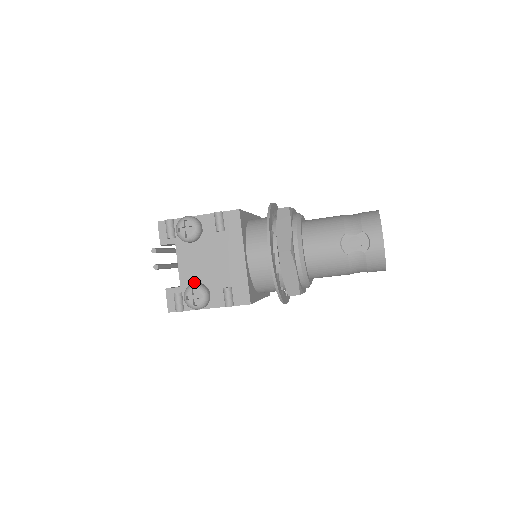
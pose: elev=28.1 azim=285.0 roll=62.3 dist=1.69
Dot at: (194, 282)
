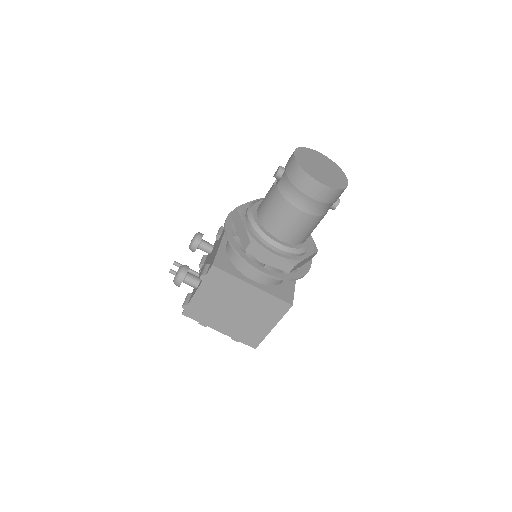
Dot at: occluded
